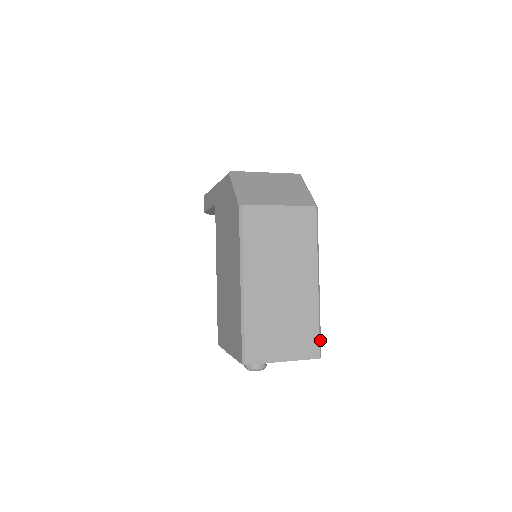
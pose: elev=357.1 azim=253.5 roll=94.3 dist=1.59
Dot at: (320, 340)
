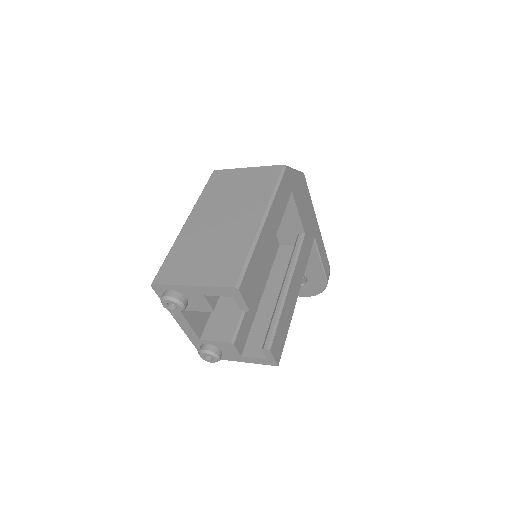
Dot at: (244, 271)
